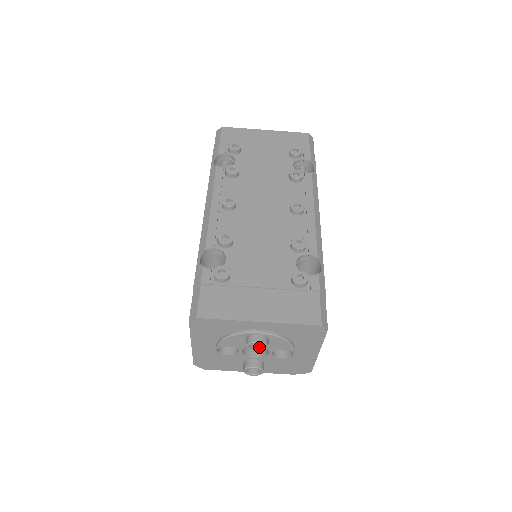
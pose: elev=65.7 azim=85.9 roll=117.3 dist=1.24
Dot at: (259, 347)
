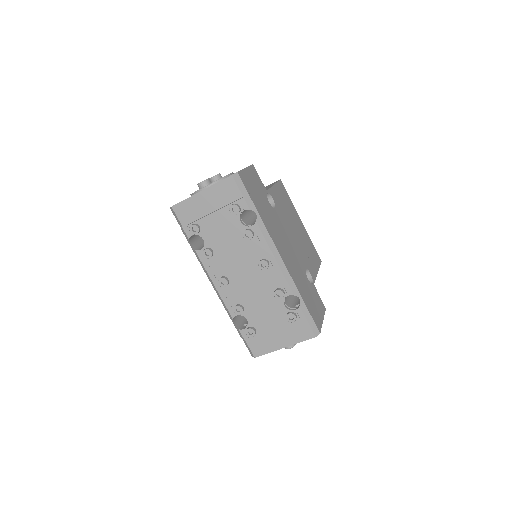
Dot at: occluded
